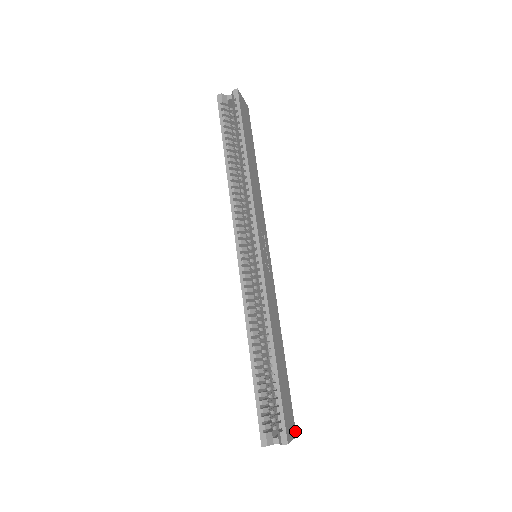
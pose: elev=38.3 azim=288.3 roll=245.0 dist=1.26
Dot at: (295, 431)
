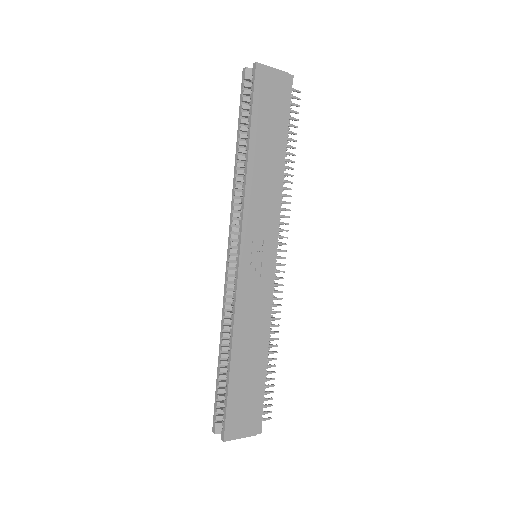
Dot at: (256, 430)
